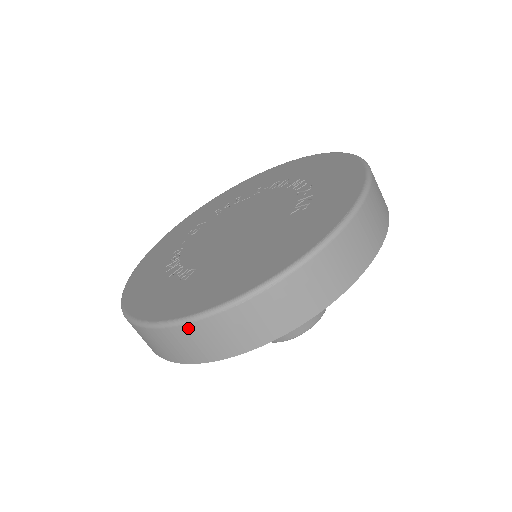
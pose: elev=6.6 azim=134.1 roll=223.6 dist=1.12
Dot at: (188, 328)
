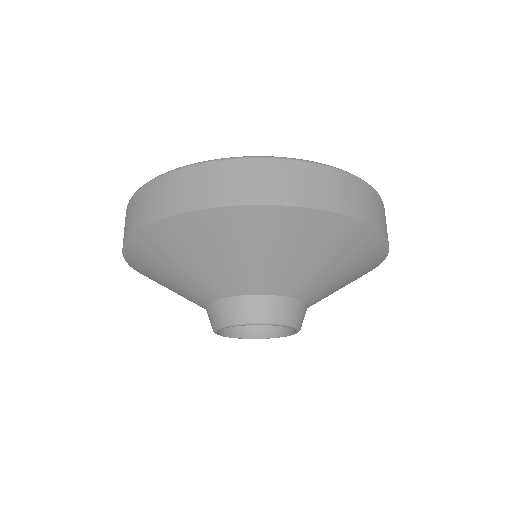
Dot at: occluded
